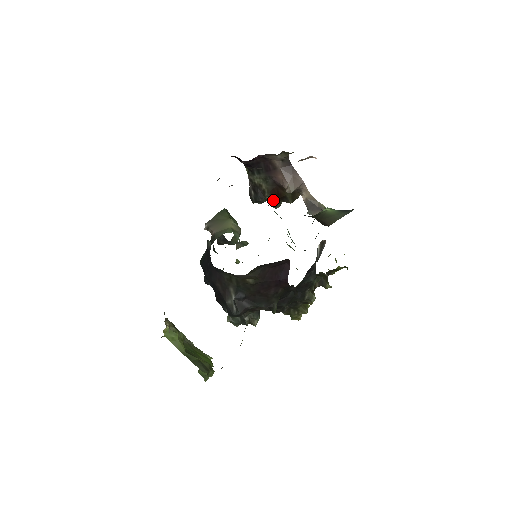
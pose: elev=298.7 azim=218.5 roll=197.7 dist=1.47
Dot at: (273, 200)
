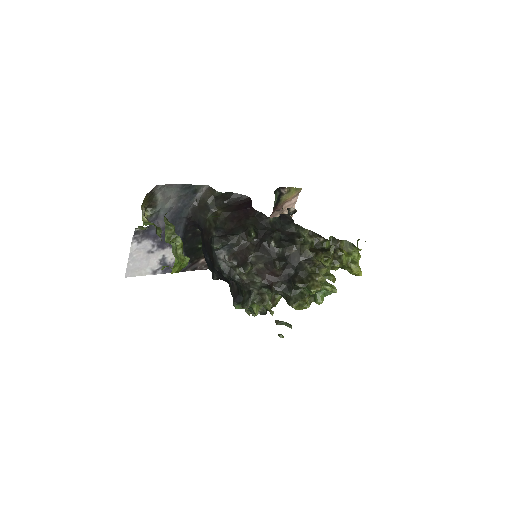
Dot at: occluded
